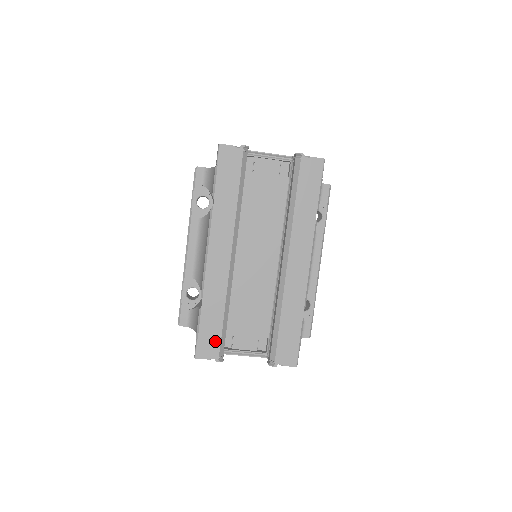
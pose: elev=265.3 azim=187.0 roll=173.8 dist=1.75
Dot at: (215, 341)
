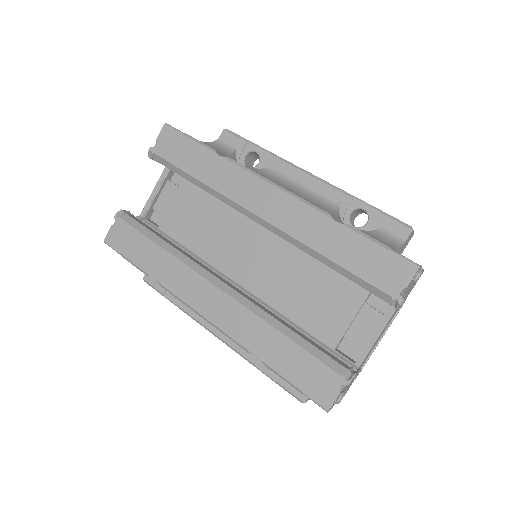
Dot at: (316, 369)
